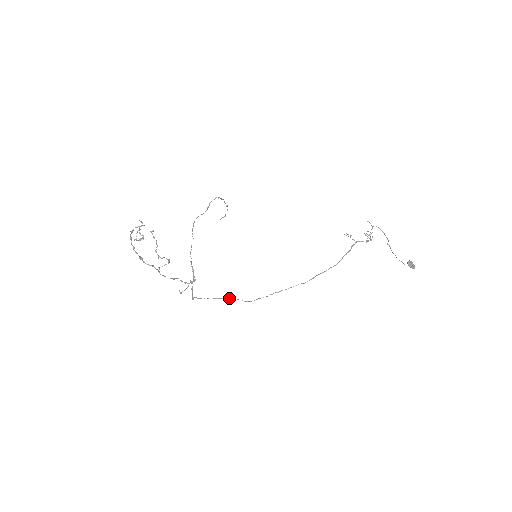
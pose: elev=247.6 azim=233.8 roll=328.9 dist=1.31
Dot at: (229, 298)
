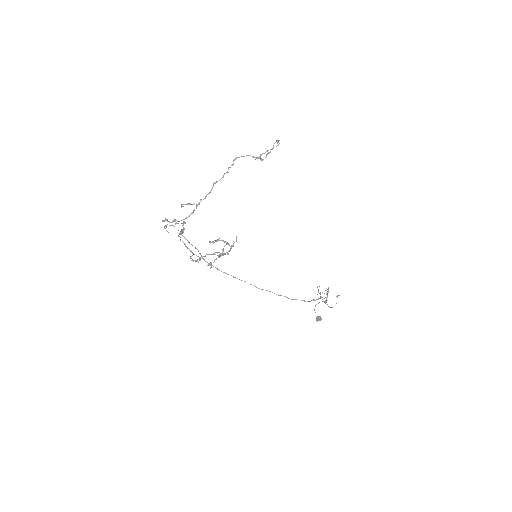
Dot at: occluded
